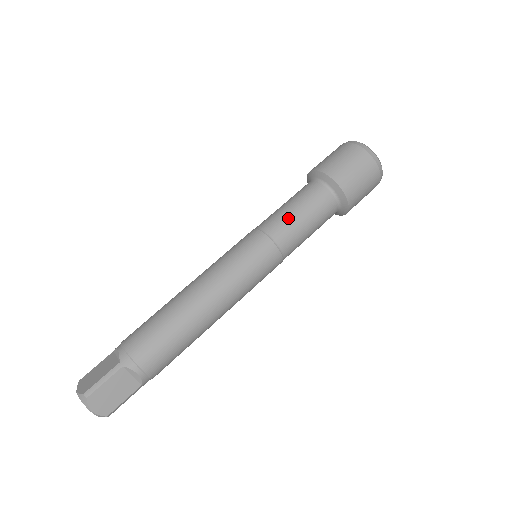
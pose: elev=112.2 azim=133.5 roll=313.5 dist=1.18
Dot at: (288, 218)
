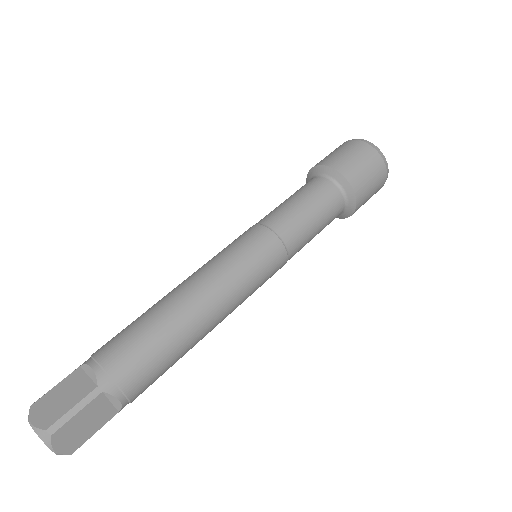
Dot at: (300, 218)
